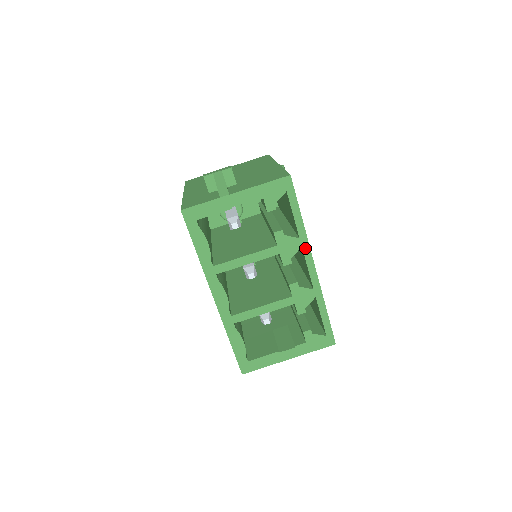
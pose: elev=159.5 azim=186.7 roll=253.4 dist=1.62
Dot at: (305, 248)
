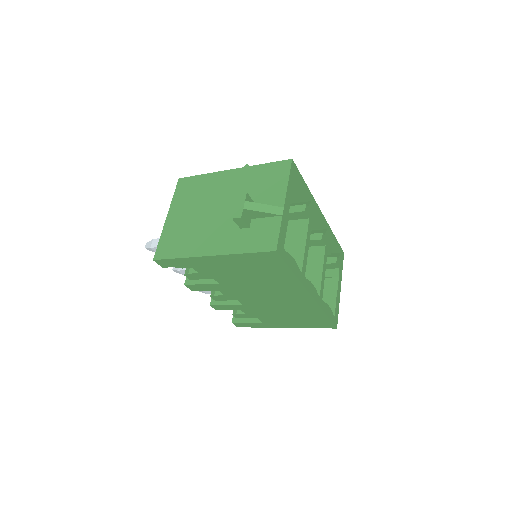
Dot at: (315, 205)
